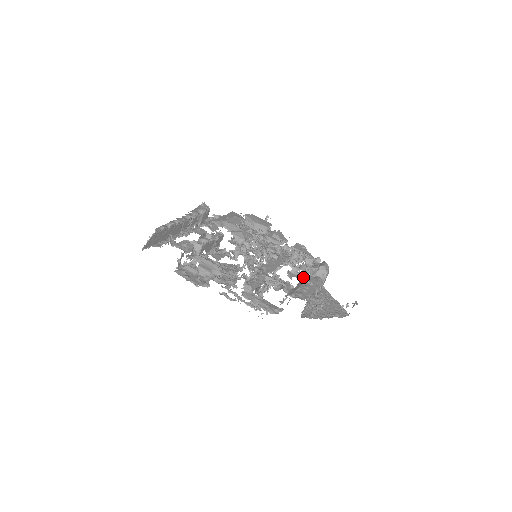
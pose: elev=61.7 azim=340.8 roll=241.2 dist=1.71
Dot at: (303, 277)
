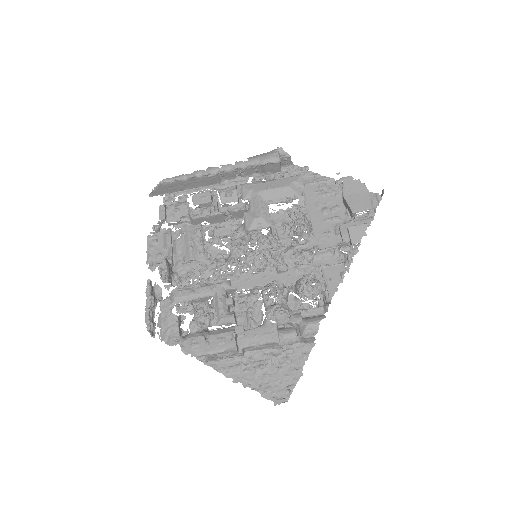
Dot at: (264, 320)
